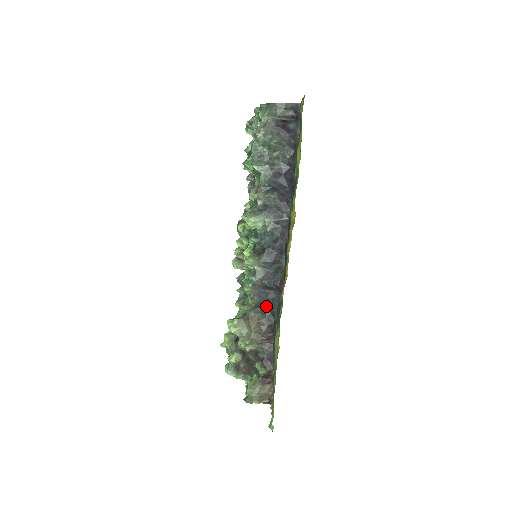
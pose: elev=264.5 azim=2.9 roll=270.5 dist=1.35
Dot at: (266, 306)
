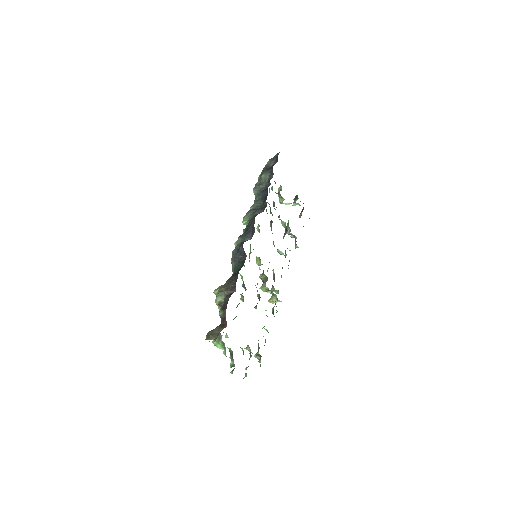
Dot at: (238, 268)
